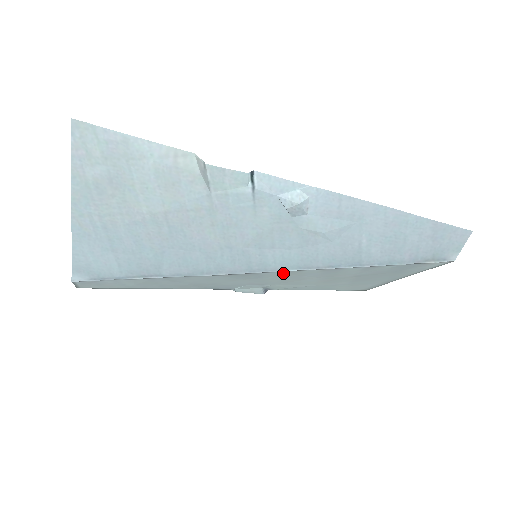
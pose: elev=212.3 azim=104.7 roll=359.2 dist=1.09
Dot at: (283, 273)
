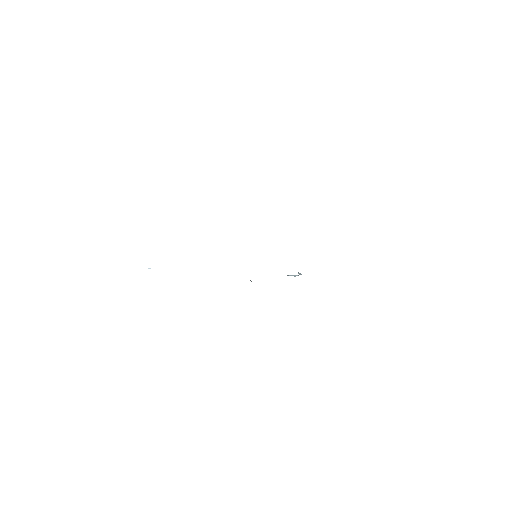
Dot at: occluded
